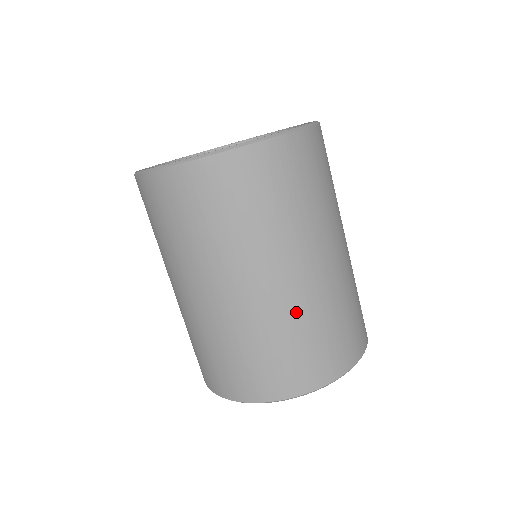
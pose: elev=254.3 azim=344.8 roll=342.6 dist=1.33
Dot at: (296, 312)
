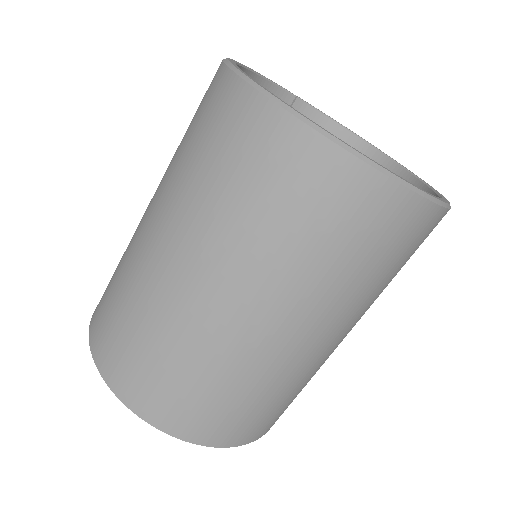
Dot at: (157, 307)
